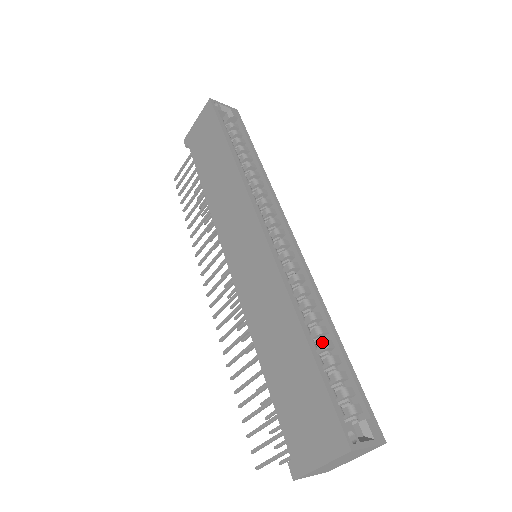
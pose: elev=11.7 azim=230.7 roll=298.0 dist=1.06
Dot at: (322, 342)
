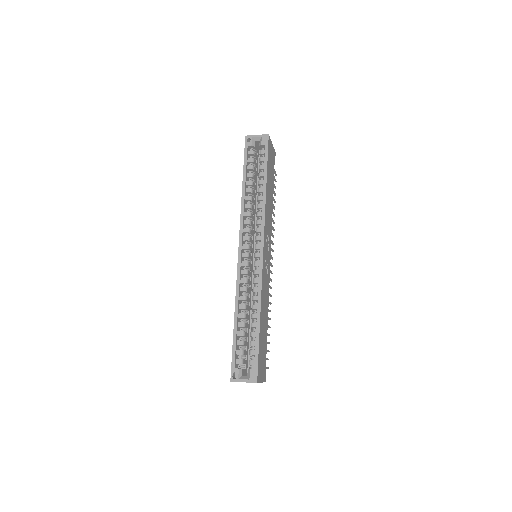
Dot at: (251, 323)
